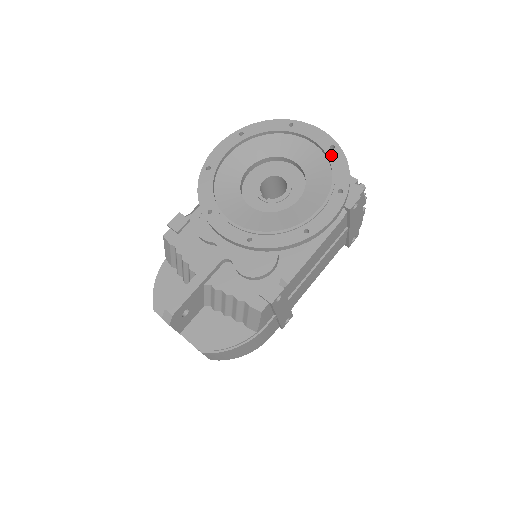
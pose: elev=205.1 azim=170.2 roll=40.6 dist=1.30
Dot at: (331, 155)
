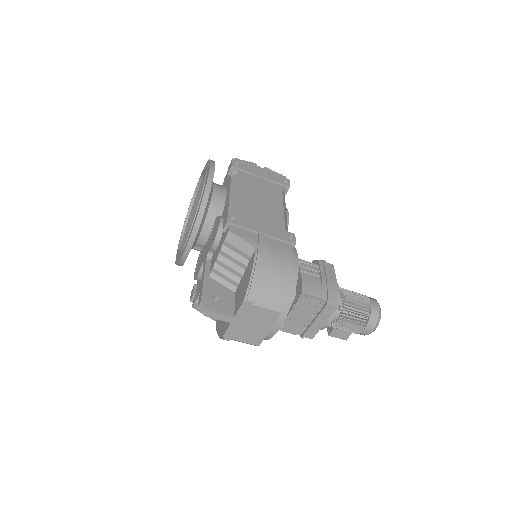
Dot at: occluded
